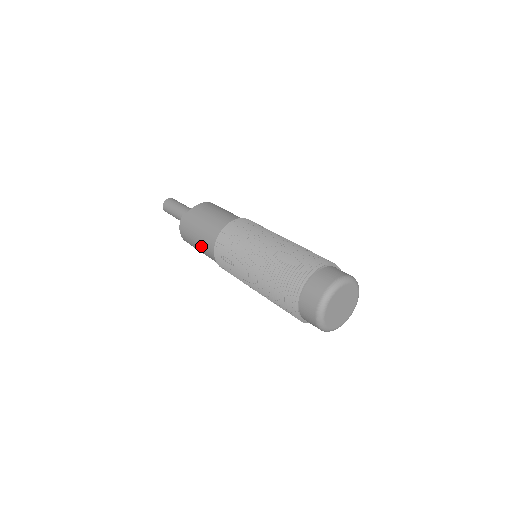
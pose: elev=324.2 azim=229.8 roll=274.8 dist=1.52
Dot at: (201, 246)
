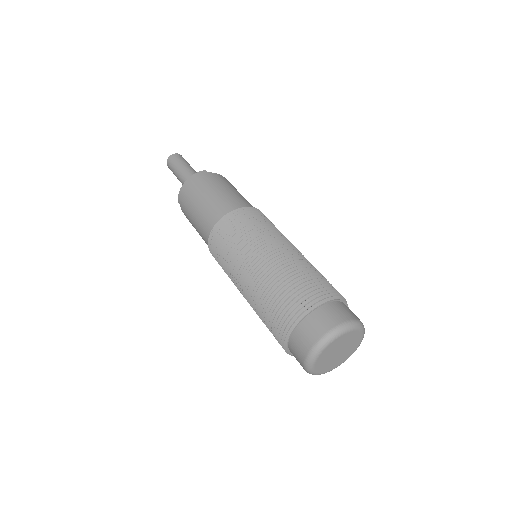
Dot at: (204, 207)
